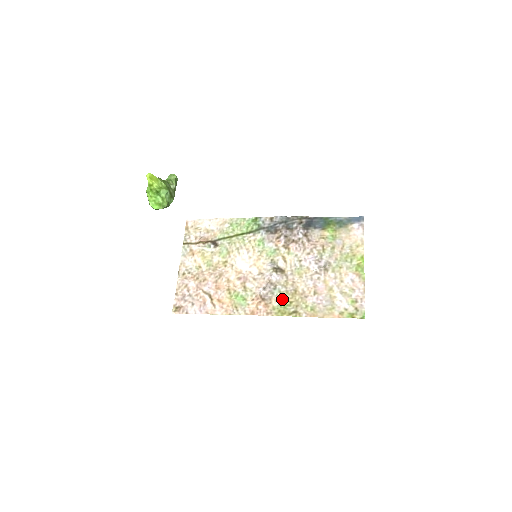
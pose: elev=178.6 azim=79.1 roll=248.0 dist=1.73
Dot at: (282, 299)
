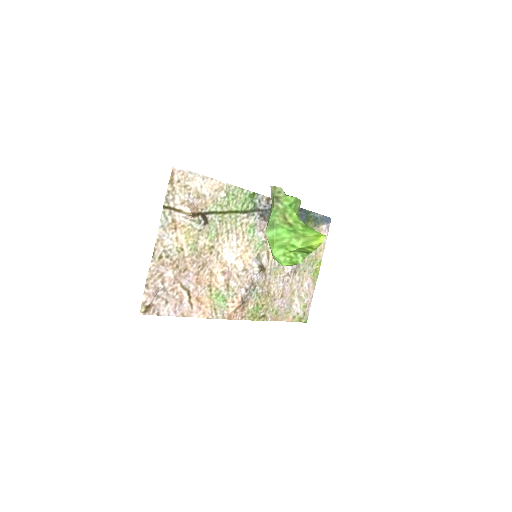
Dot at: (257, 302)
